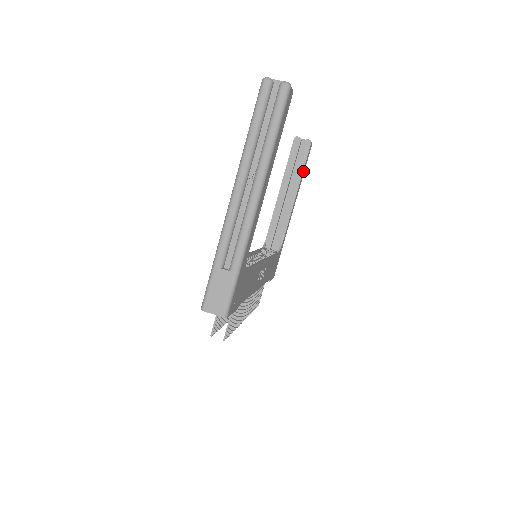
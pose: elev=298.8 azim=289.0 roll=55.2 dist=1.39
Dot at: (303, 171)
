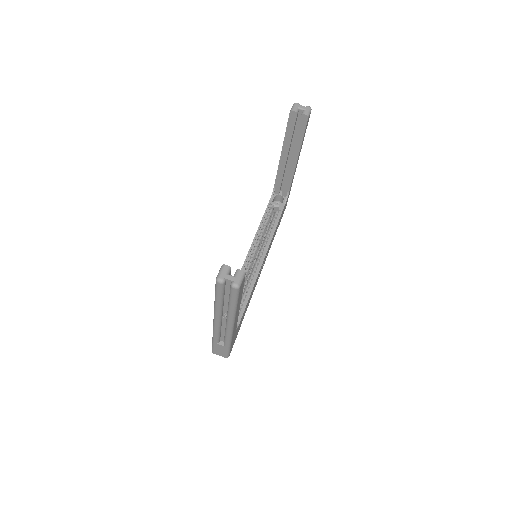
Dot at: occluded
